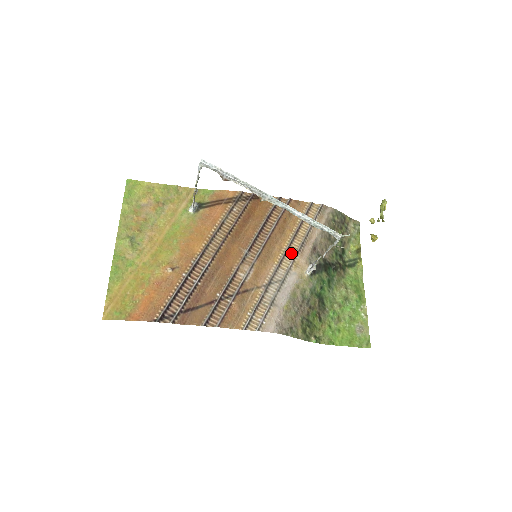
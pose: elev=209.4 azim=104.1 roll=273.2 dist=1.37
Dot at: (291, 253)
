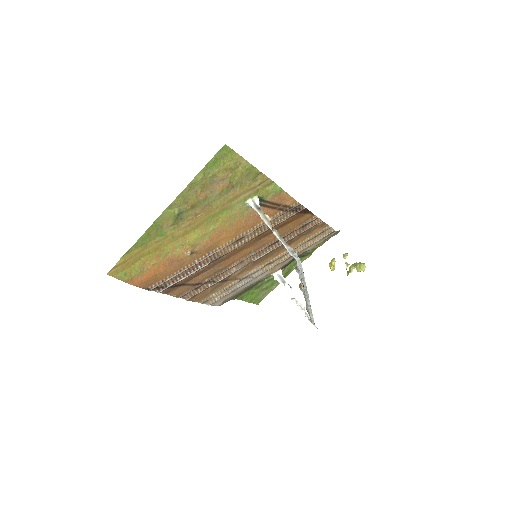
Dot at: (279, 261)
